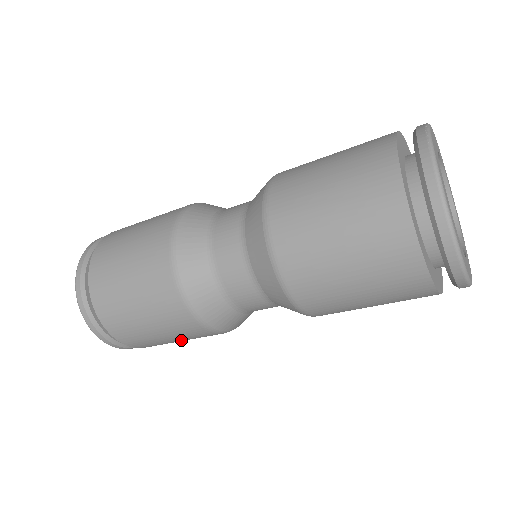
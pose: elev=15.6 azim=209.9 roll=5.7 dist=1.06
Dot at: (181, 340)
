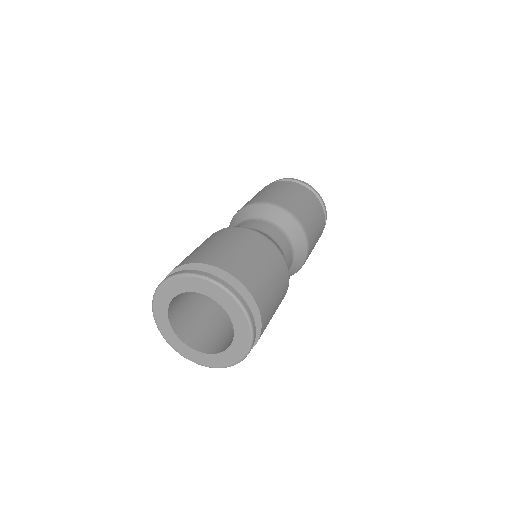
Dot at: (271, 275)
